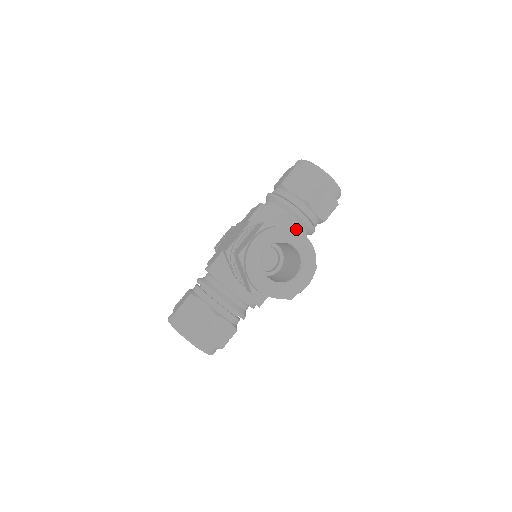
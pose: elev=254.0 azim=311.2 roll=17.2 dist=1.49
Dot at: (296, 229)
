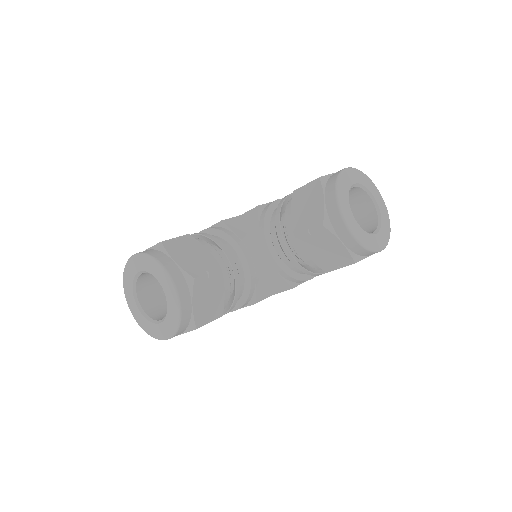
Dot at: occluded
